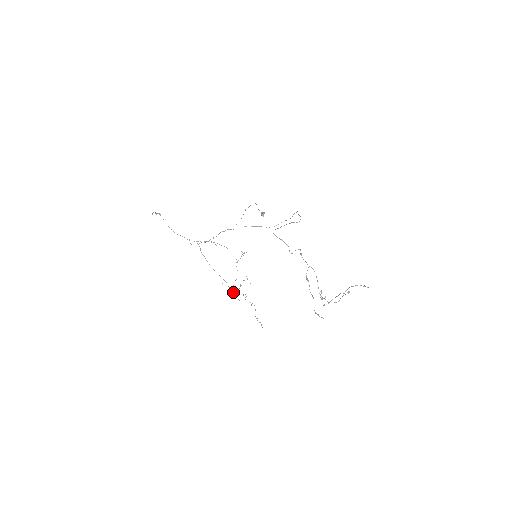
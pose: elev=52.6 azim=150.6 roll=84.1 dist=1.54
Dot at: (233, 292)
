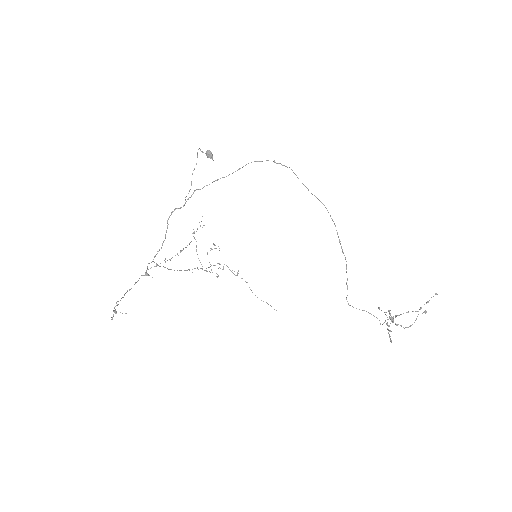
Dot at: (204, 270)
